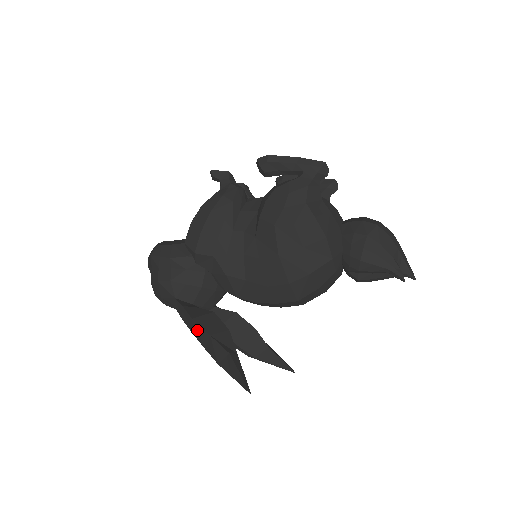
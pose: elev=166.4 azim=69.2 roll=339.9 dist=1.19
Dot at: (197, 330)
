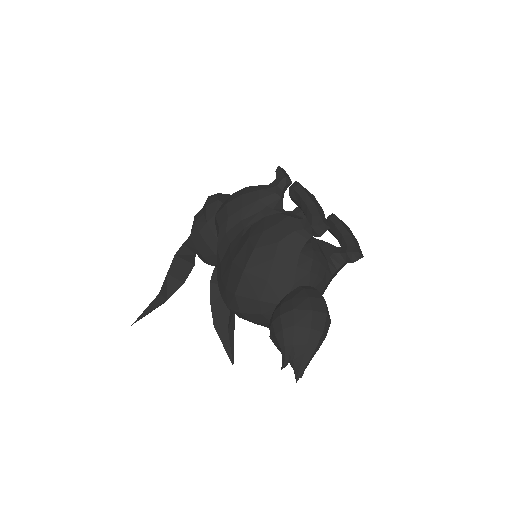
Dot at: occluded
